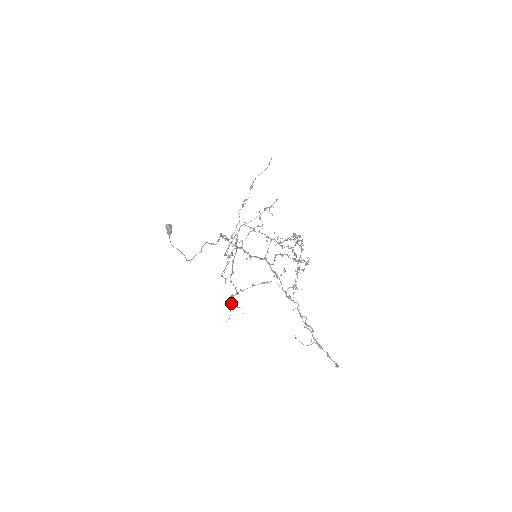
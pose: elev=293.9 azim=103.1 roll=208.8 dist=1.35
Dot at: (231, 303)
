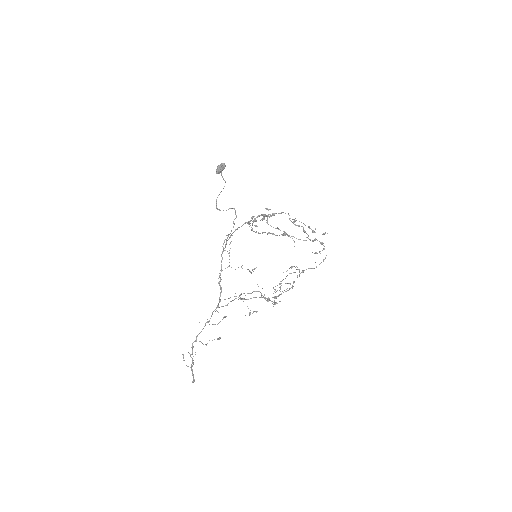
Dot at: occluded
